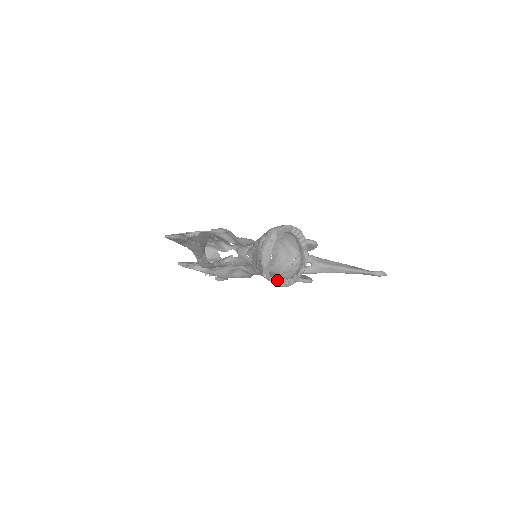
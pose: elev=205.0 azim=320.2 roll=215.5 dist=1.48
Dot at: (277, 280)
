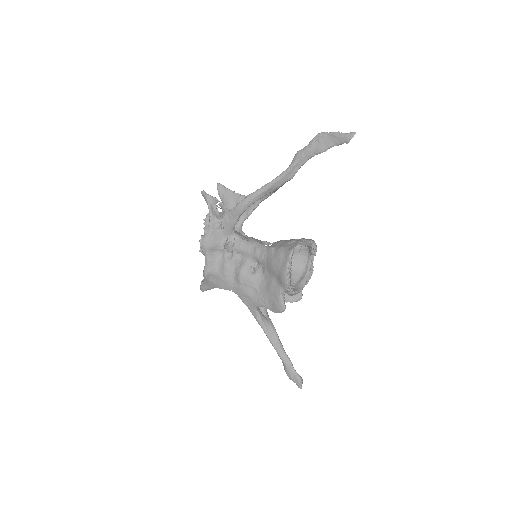
Dot at: occluded
